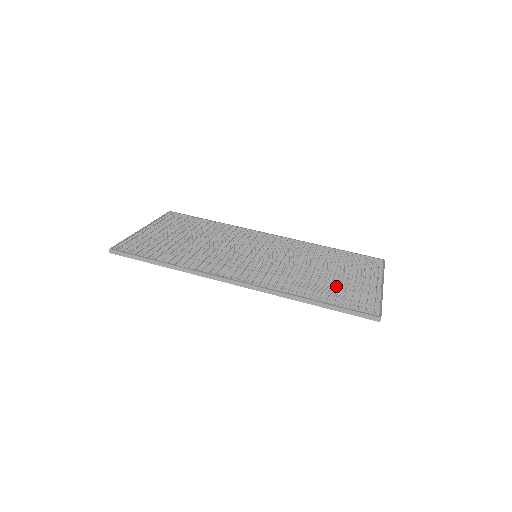
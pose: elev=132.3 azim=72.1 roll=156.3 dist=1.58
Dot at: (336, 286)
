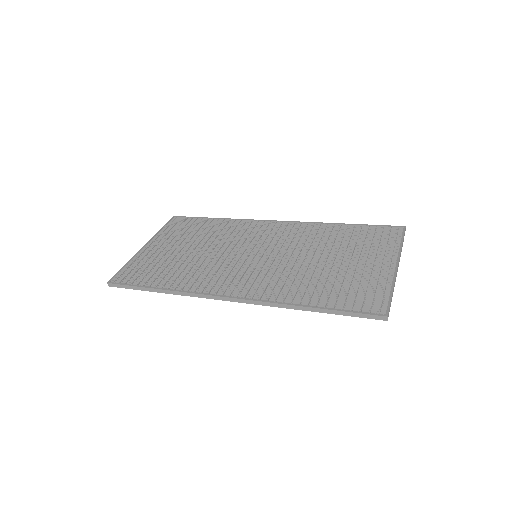
Dot at: (340, 280)
